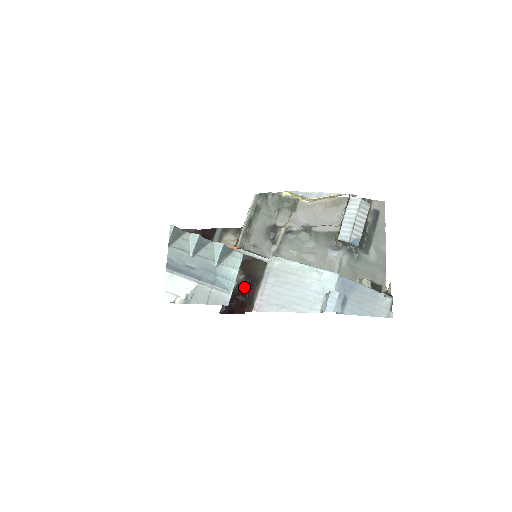
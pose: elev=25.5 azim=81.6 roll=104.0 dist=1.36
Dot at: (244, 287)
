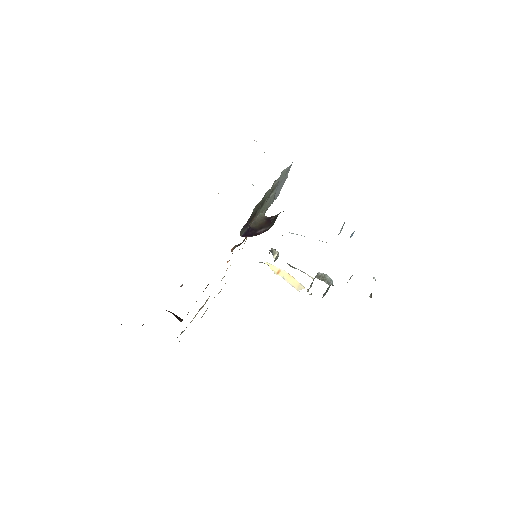
Dot at: (271, 218)
